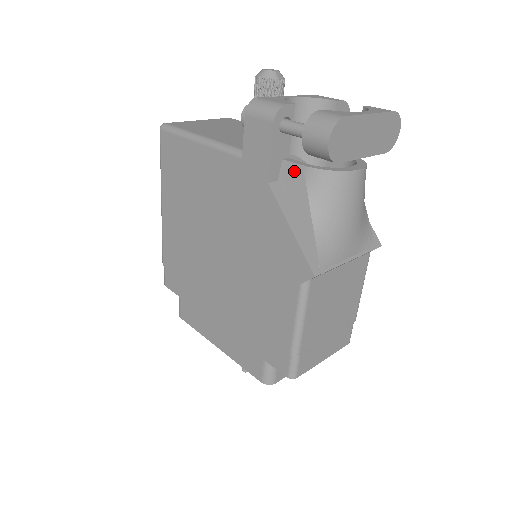
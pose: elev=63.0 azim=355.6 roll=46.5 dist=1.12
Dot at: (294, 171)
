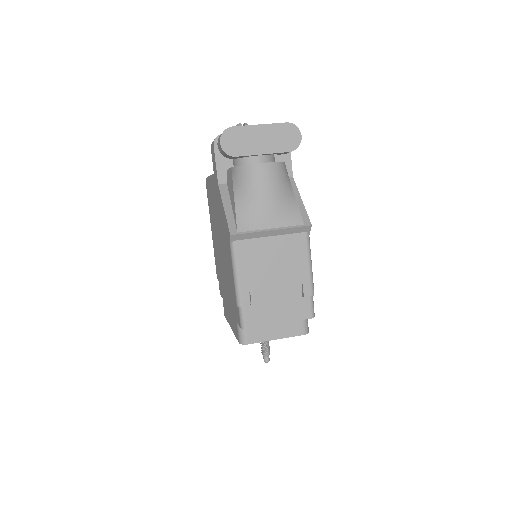
Dot at: (230, 173)
